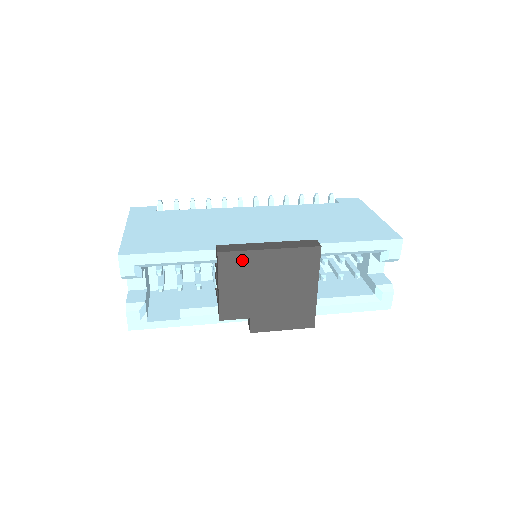
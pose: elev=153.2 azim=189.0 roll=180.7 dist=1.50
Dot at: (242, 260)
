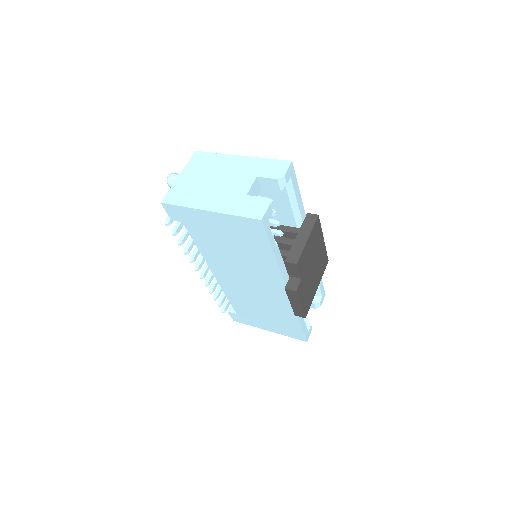
Dot at: (318, 232)
